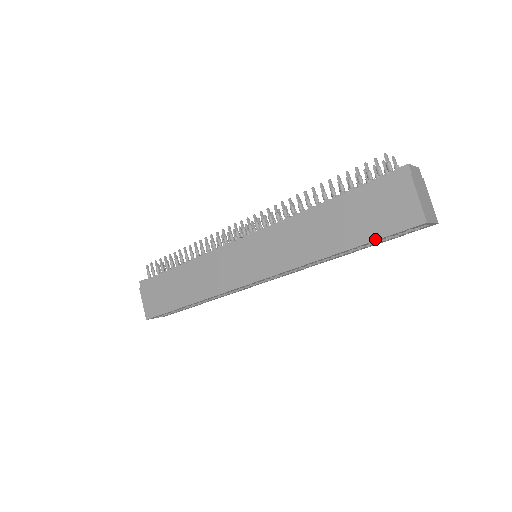
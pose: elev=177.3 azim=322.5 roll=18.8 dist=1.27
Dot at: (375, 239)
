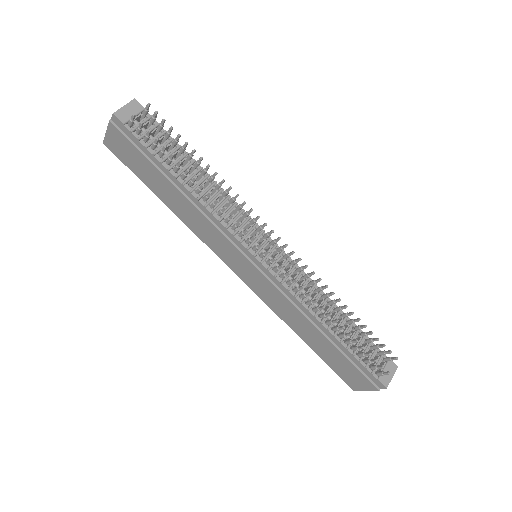
Dot at: (327, 363)
